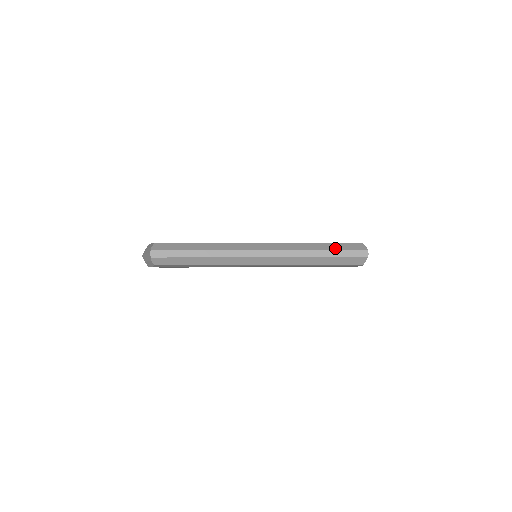
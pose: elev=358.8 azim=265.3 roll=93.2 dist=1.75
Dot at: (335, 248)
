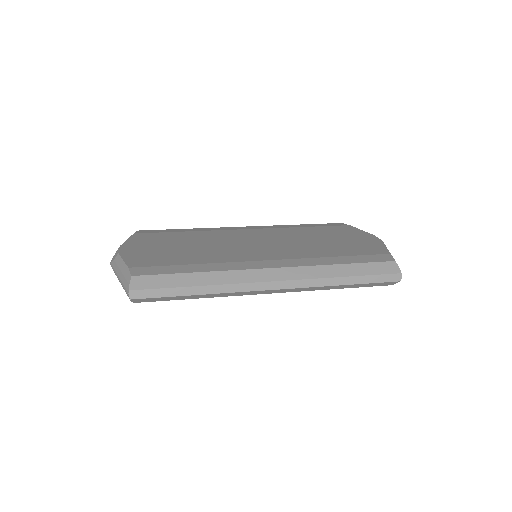
Dot at: (363, 272)
